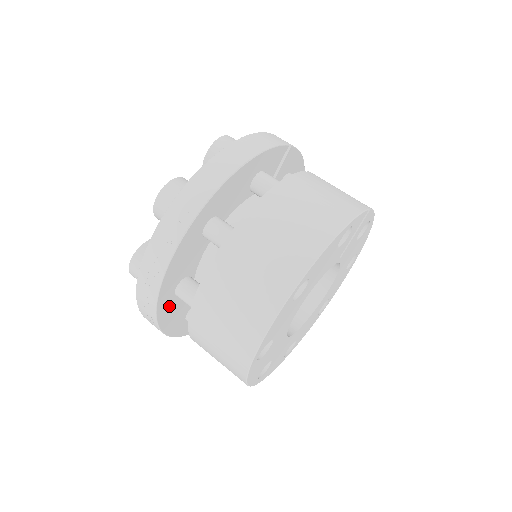
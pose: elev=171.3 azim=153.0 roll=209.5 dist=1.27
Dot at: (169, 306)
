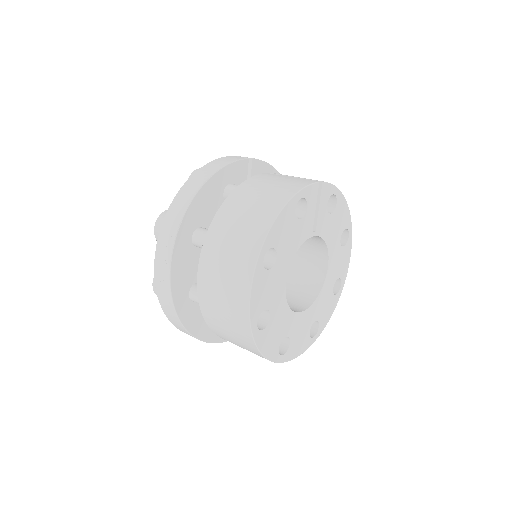
Dot at: (190, 311)
